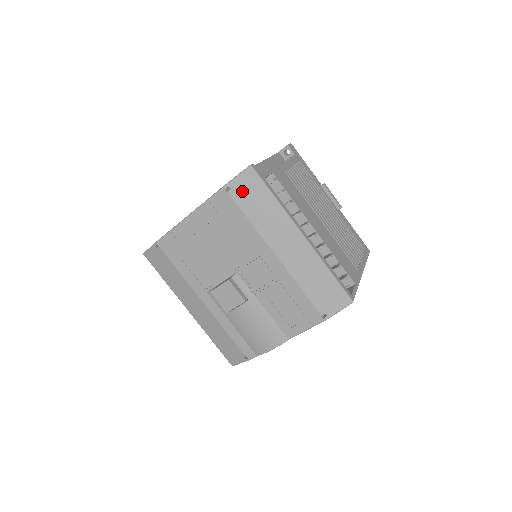
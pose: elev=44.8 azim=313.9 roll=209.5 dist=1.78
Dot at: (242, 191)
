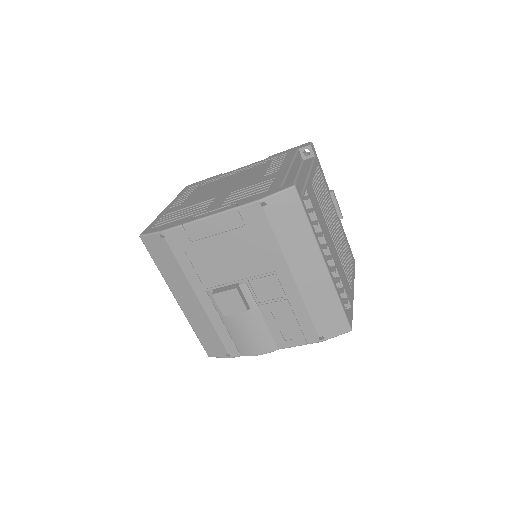
Dot at: (278, 209)
